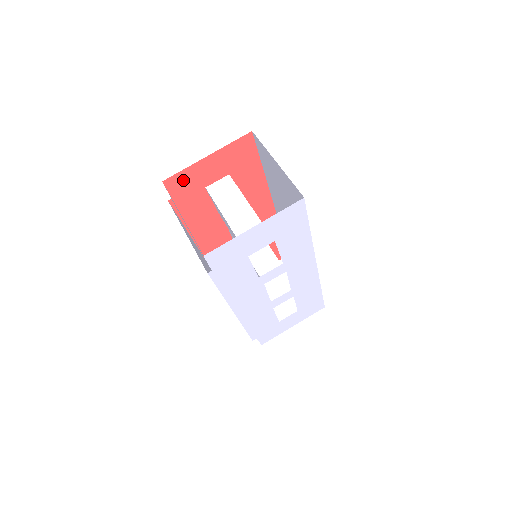
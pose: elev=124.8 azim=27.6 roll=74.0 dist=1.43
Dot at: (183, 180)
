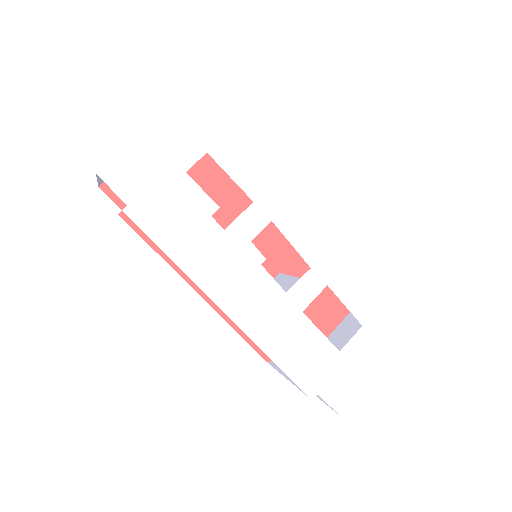
Dot at: occluded
